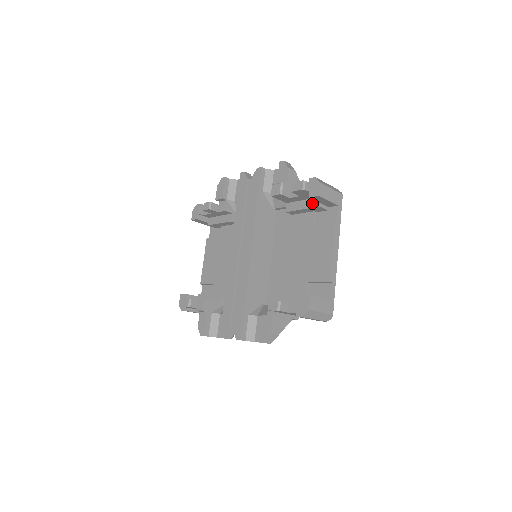
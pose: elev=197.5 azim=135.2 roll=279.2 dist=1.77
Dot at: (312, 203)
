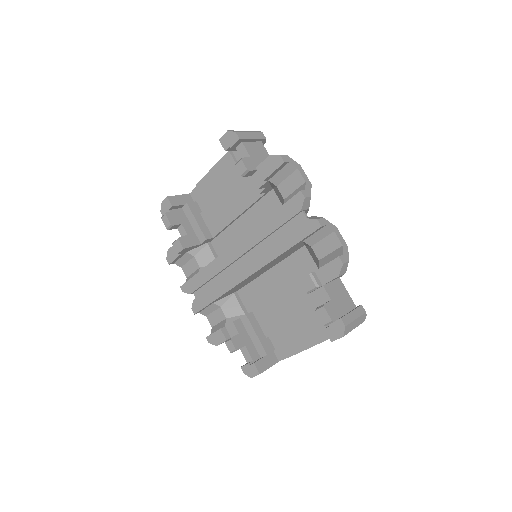
Dot at: occluded
